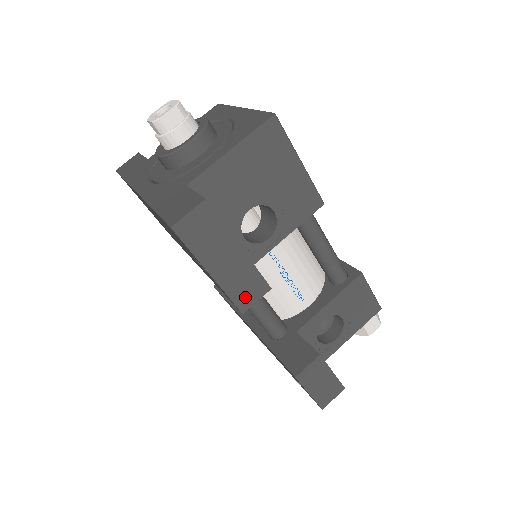
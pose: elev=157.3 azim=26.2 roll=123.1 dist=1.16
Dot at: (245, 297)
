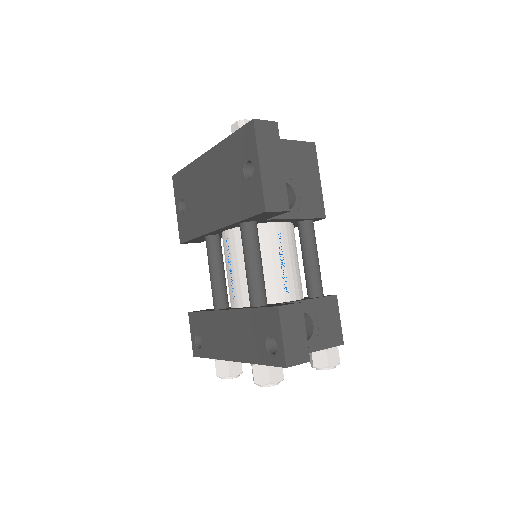
Dot at: (272, 201)
